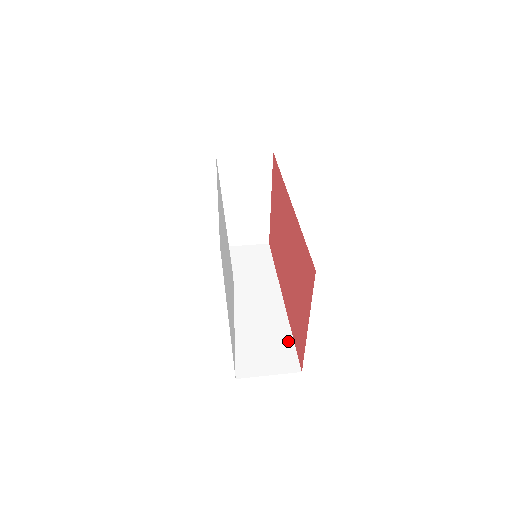
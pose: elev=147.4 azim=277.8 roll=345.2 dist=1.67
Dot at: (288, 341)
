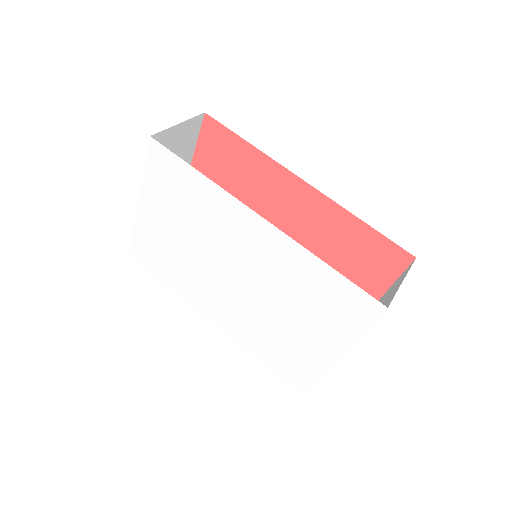
Dot at: occluded
